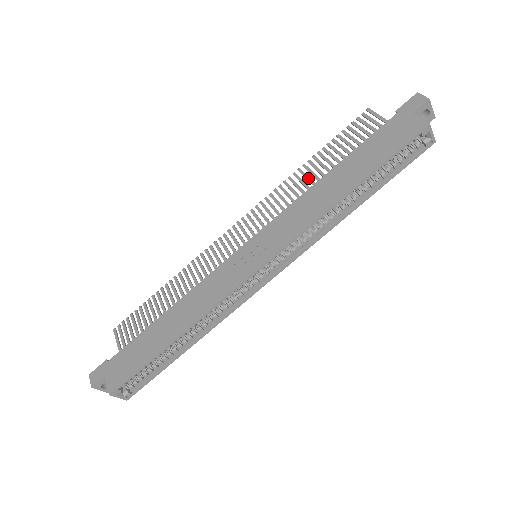
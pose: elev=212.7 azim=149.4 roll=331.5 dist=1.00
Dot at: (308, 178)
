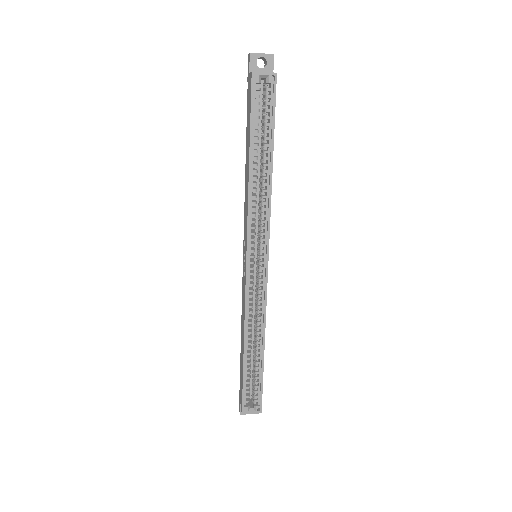
Dot at: occluded
